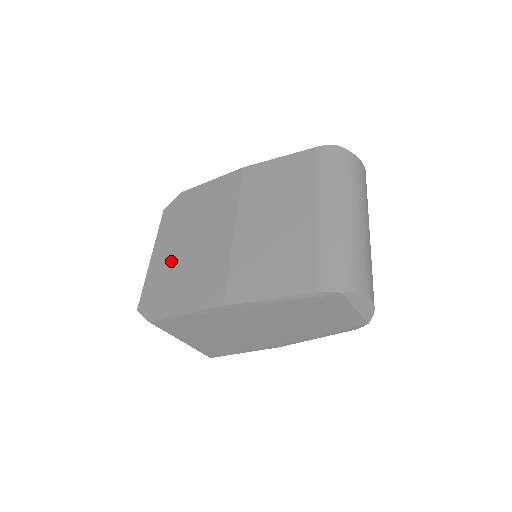
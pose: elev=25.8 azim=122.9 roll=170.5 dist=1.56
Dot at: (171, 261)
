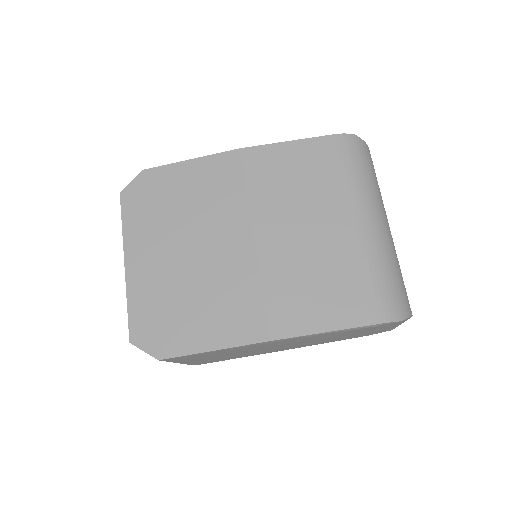
Dot at: (164, 275)
